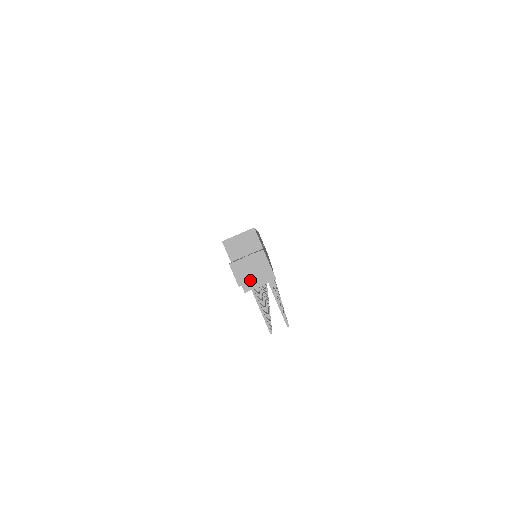
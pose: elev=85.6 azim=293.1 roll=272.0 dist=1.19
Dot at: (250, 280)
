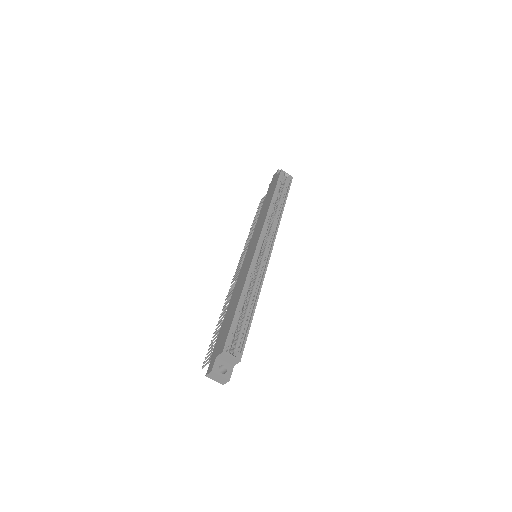
Dot at: (212, 379)
